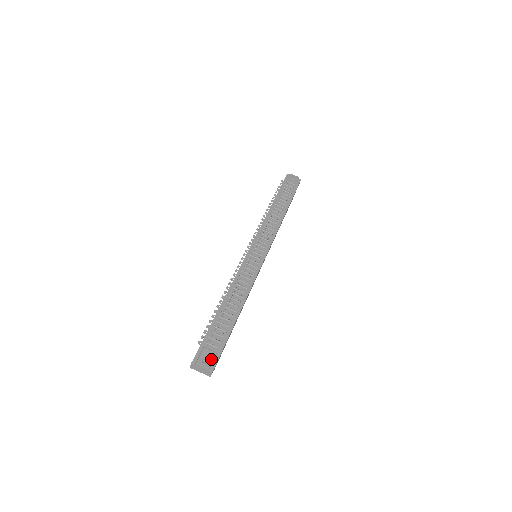
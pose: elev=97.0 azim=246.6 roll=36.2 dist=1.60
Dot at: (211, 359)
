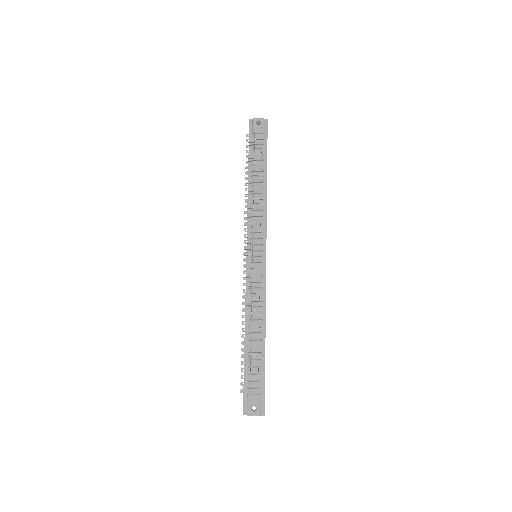
Dot at: (258, 404)
